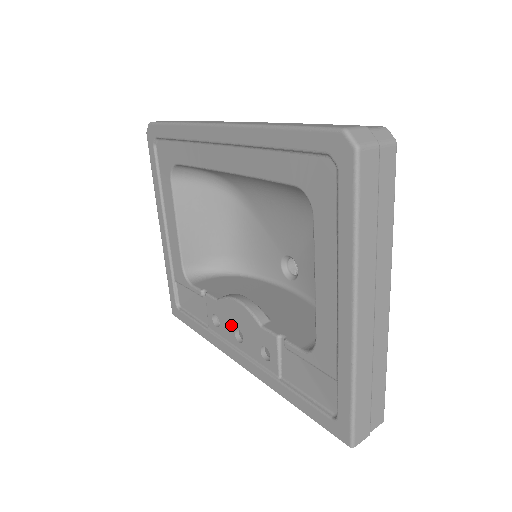
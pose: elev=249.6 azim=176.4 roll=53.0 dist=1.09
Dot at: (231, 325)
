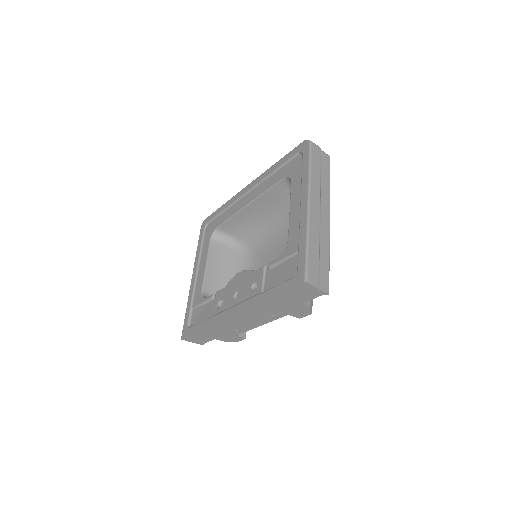
Dot at: (232, 294)
